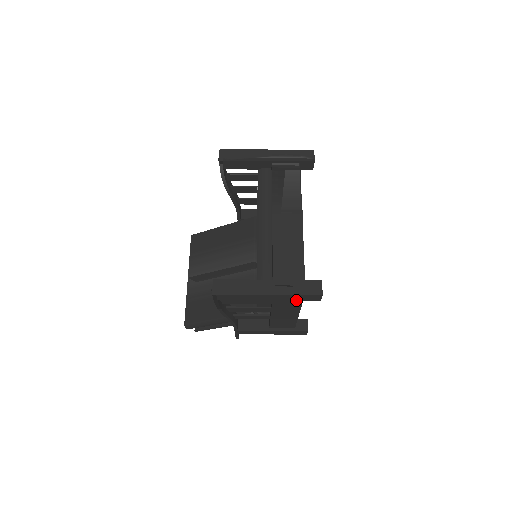
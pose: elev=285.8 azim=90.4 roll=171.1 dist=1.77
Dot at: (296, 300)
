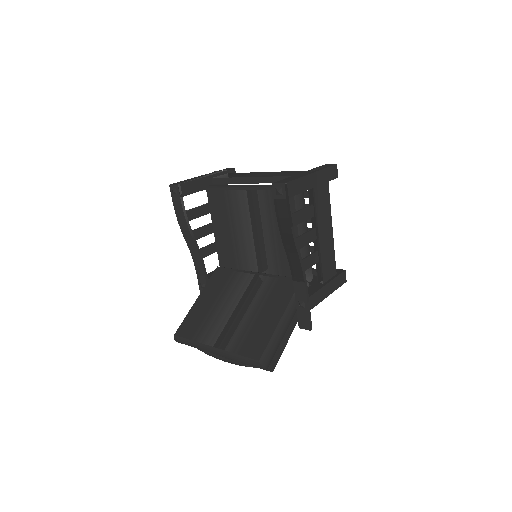
Dot at: (327, 181)
